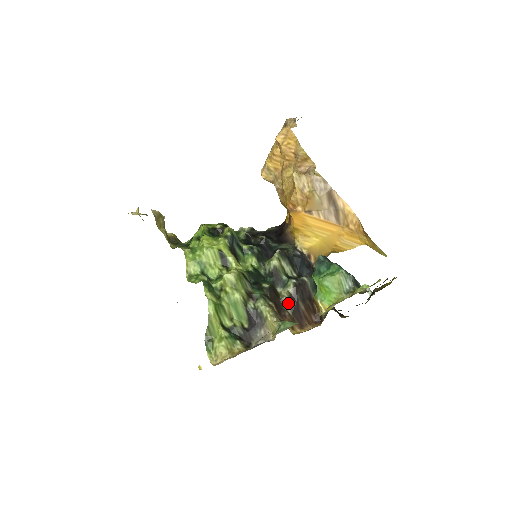
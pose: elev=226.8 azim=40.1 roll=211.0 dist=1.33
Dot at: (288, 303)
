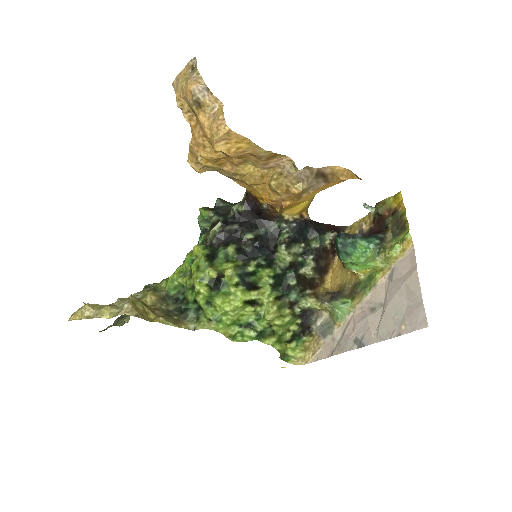
Dot at: (315, 274)
